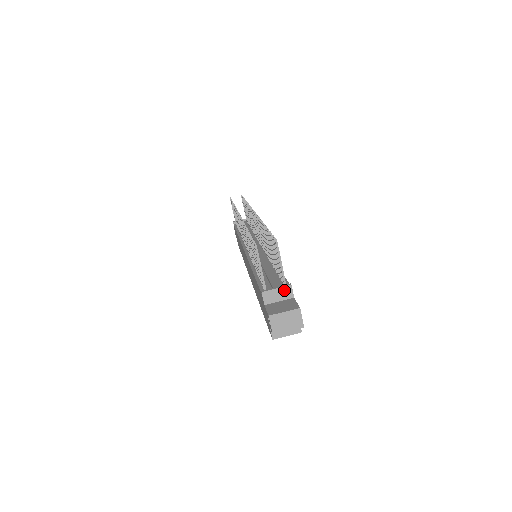
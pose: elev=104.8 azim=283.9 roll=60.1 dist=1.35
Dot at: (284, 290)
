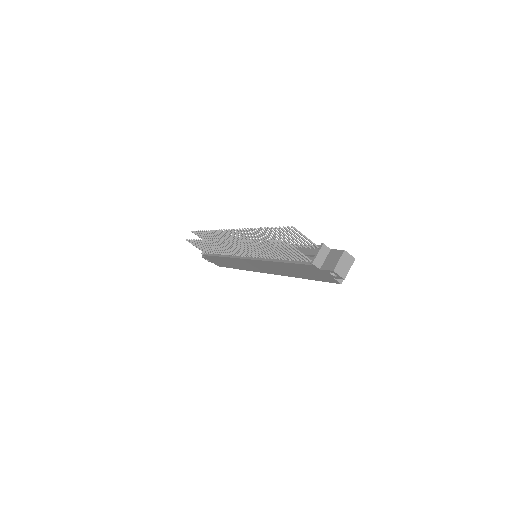
Dot at: (322, 250)
